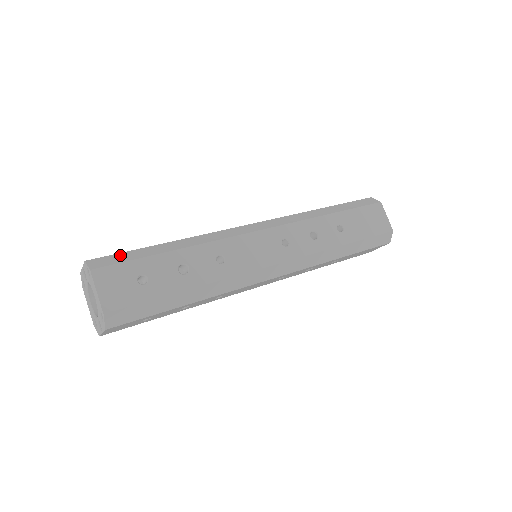
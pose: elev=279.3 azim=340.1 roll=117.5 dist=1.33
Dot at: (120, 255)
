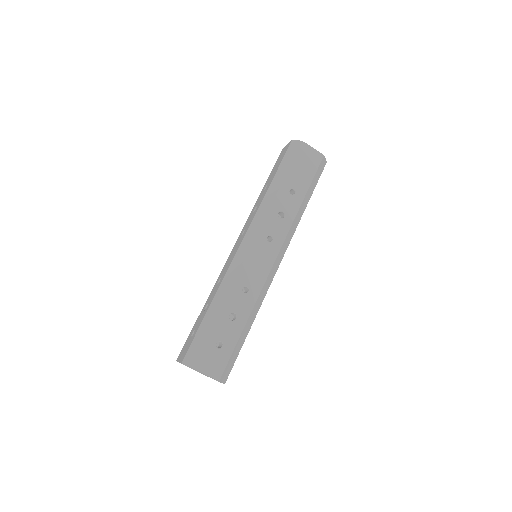
Dot at: (194, 342)
